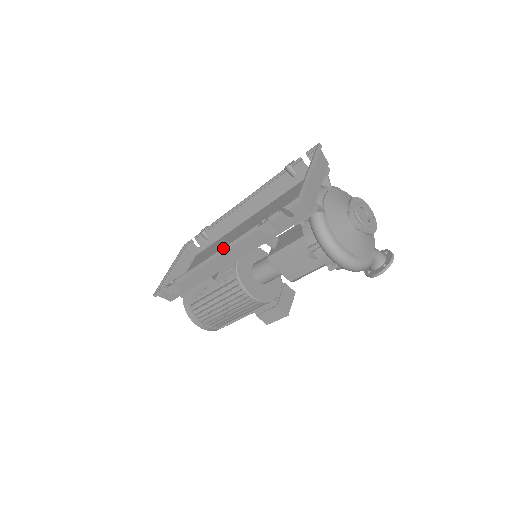
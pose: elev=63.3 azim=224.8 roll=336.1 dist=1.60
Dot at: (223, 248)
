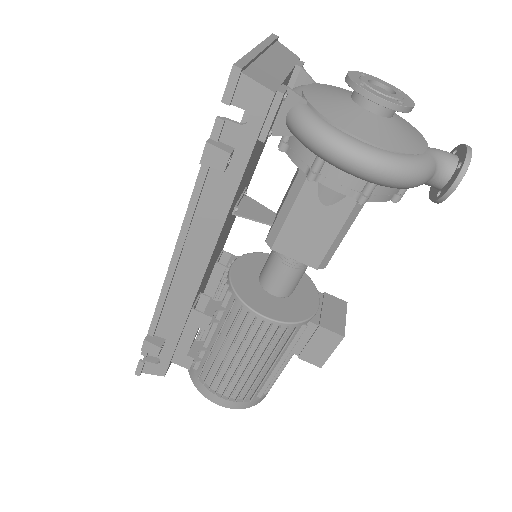
Dot at: (177, 240)
